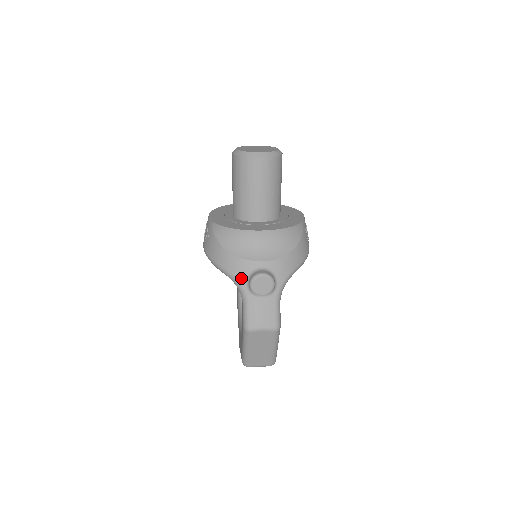
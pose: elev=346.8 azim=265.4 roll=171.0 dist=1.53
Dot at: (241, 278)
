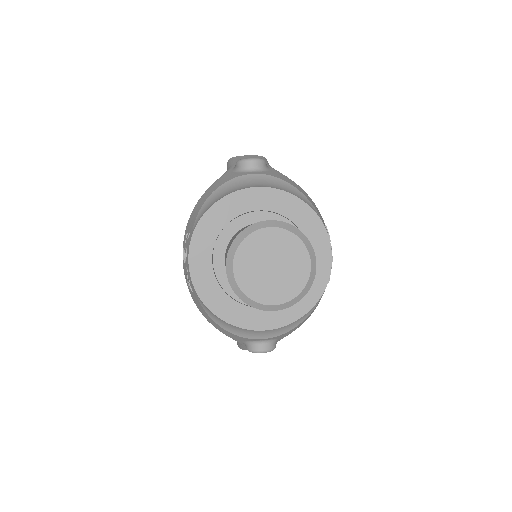
Dot at: (236, 340)
